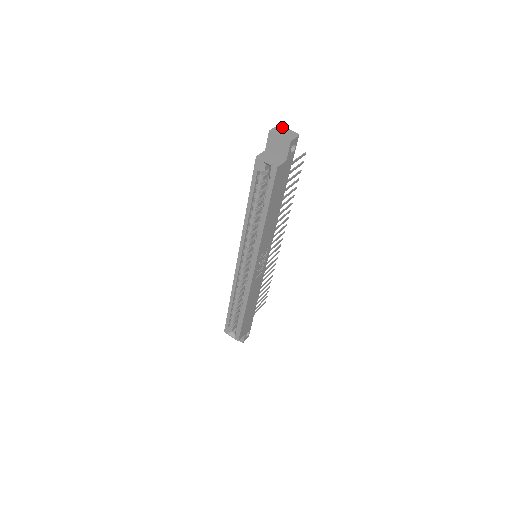
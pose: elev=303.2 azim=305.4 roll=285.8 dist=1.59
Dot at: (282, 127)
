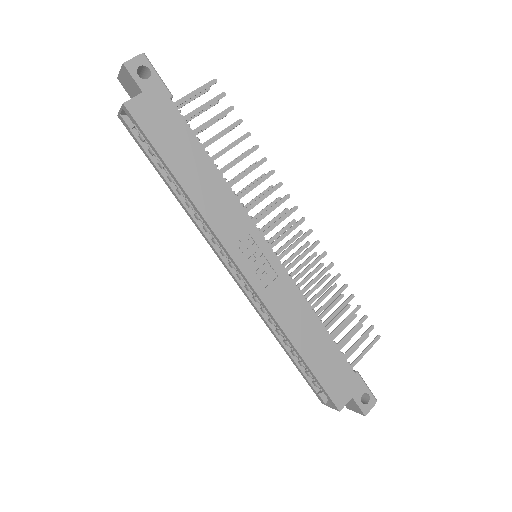
Dot at: occluded
